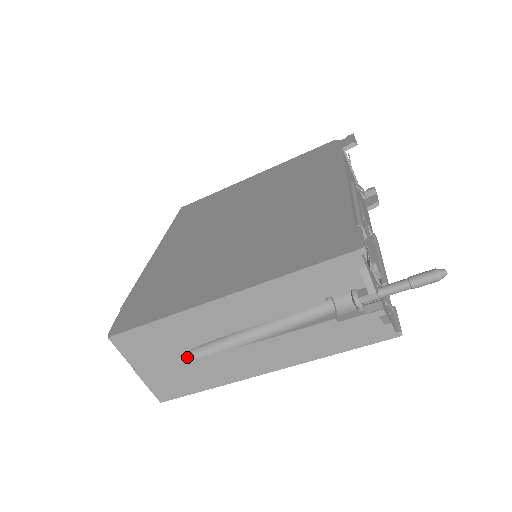
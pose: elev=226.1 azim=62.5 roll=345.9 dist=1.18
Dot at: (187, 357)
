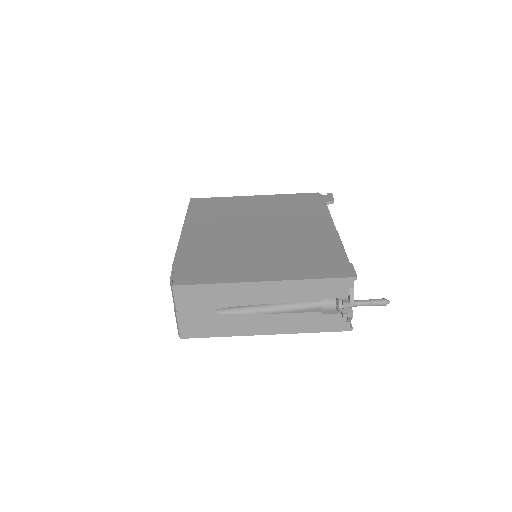
Dot at: (219, 312)
